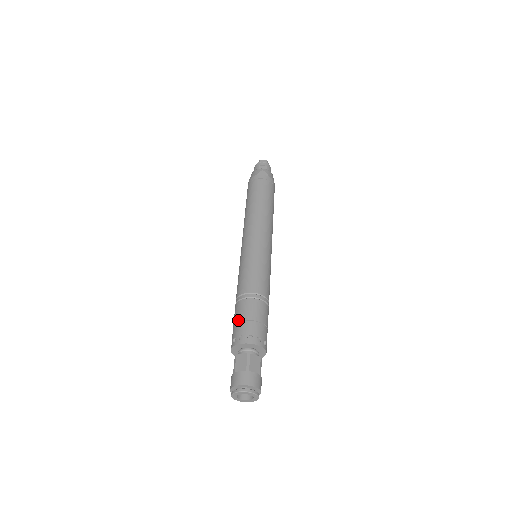
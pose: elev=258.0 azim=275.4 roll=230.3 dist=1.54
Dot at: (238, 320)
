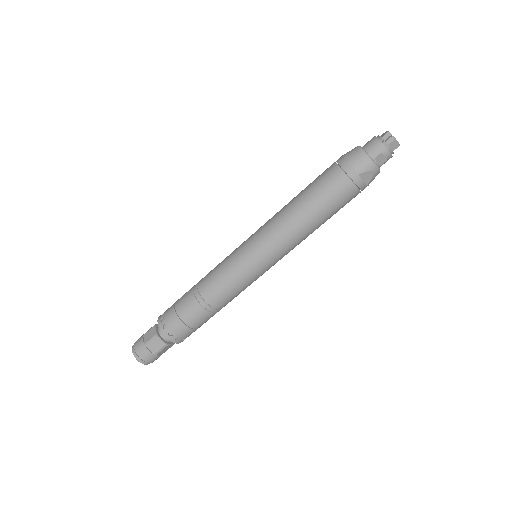
Dot at: (181, 318)
